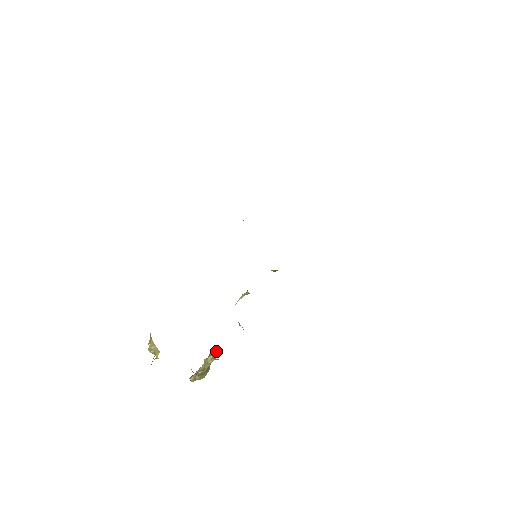
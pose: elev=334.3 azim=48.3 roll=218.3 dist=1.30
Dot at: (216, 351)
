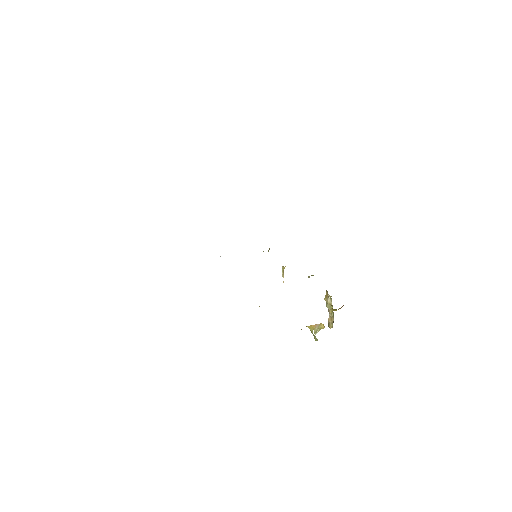
Dot at: (326, 294)
